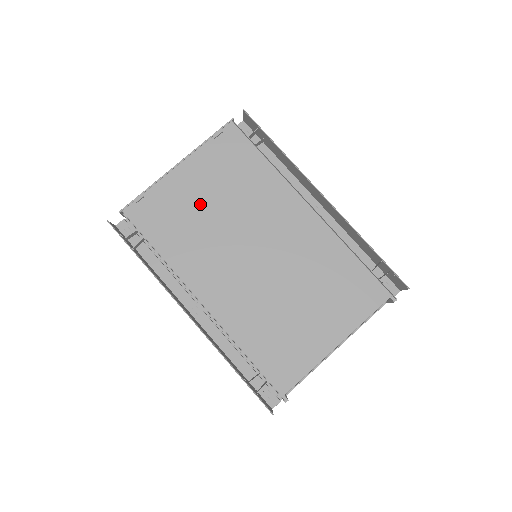
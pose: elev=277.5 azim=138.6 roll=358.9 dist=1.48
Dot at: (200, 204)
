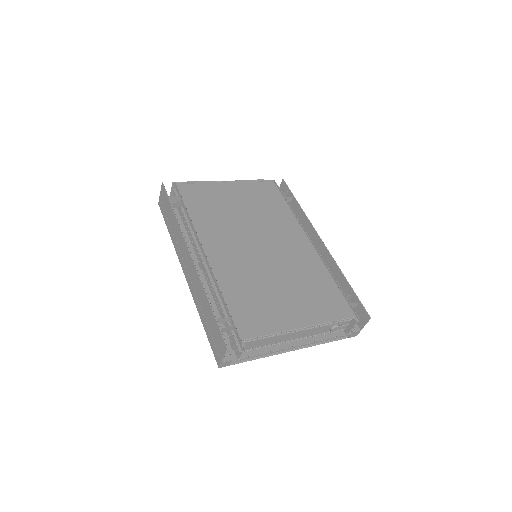
Dot at: (232, 204)
